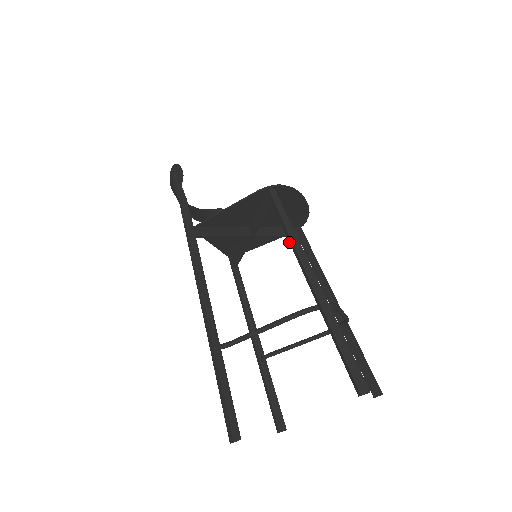
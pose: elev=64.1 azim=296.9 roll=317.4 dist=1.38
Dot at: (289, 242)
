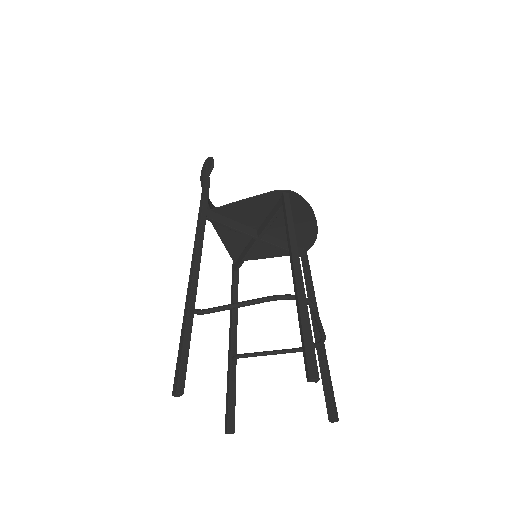
Dot at: (287, 238)
